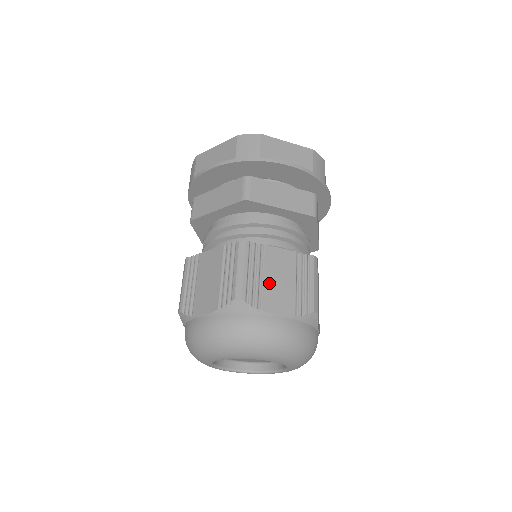
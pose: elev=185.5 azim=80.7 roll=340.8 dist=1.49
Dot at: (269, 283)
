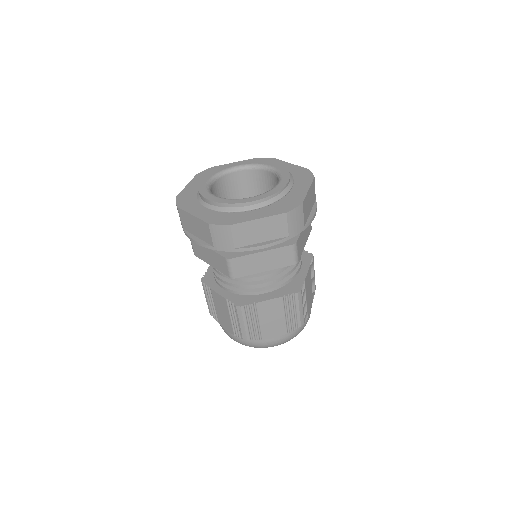
Dot at: (308, 300)
